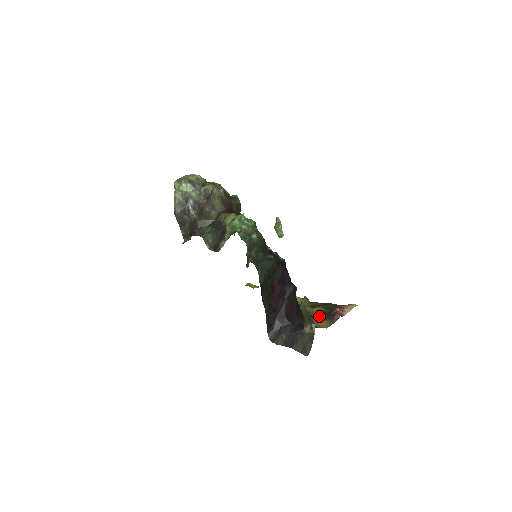
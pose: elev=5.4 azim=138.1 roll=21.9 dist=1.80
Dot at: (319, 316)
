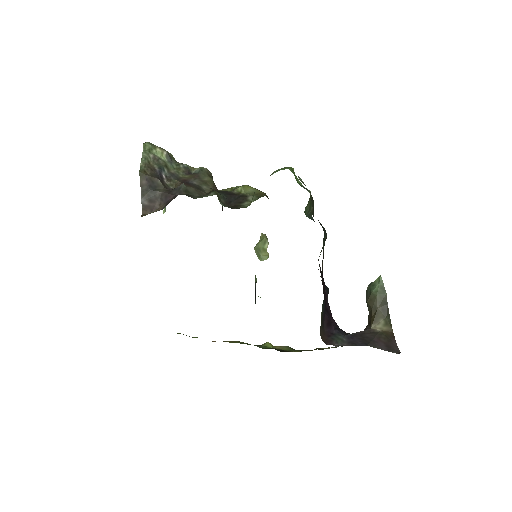
Dot at: occluded
